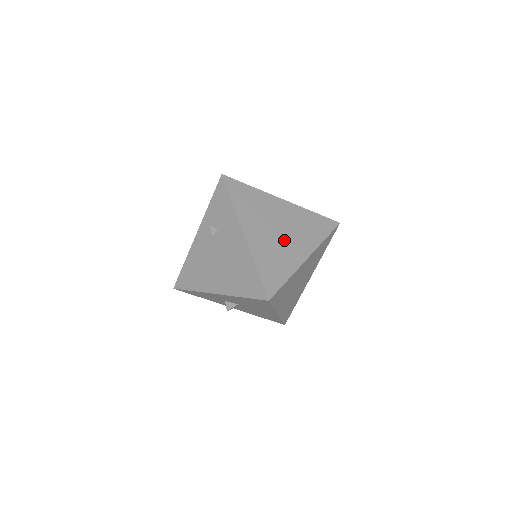
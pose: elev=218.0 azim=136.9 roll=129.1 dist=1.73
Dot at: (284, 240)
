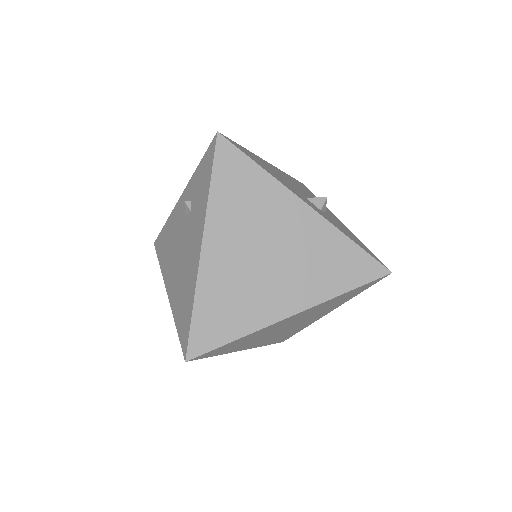
Dot at: (266, 275)
